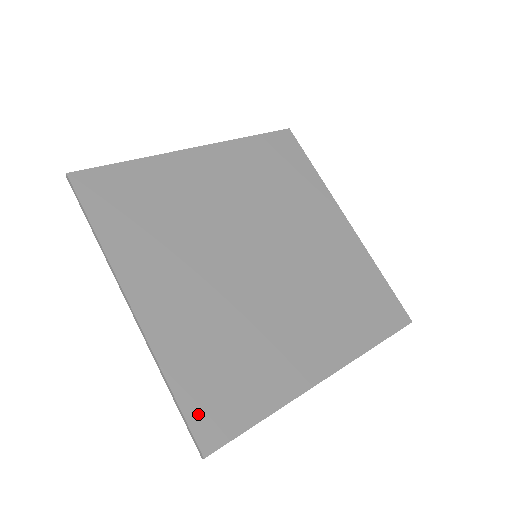
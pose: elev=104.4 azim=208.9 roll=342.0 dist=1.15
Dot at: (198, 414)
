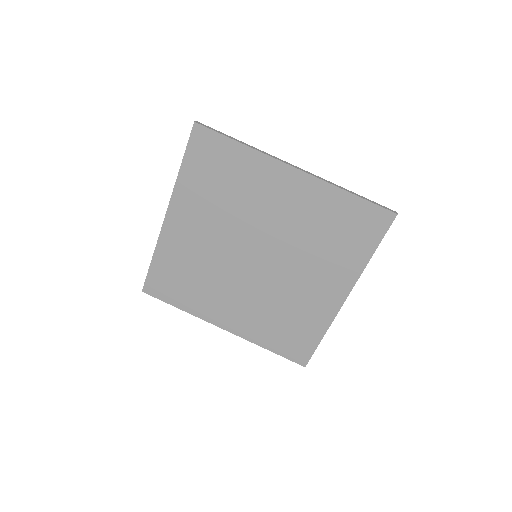
Dot at: (289, 353)
